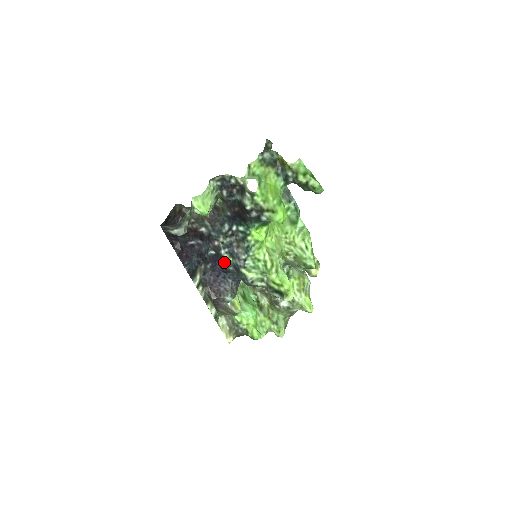
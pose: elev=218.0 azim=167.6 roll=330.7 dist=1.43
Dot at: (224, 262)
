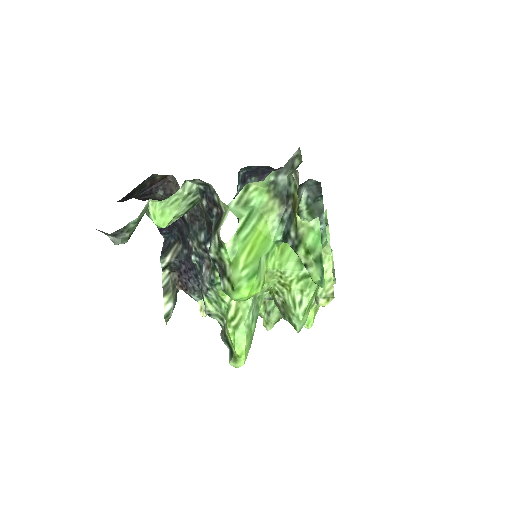
Dot at: (196, 265)
